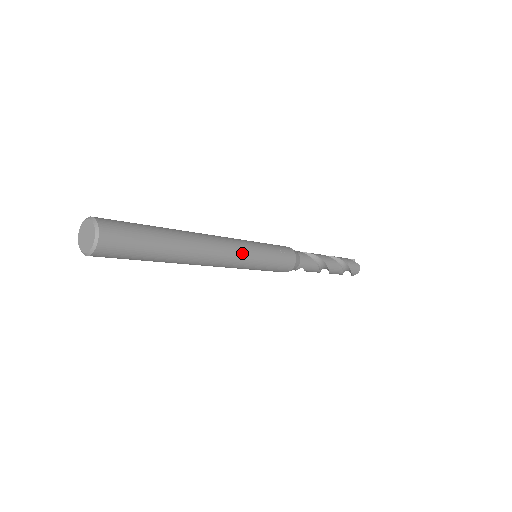
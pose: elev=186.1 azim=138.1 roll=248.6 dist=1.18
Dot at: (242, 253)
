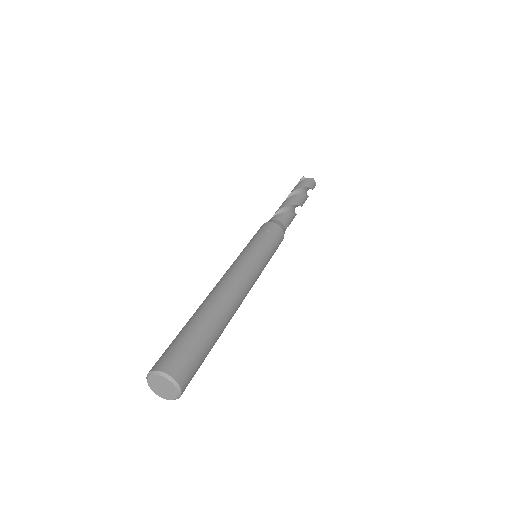
Dot at: (252, 269)
